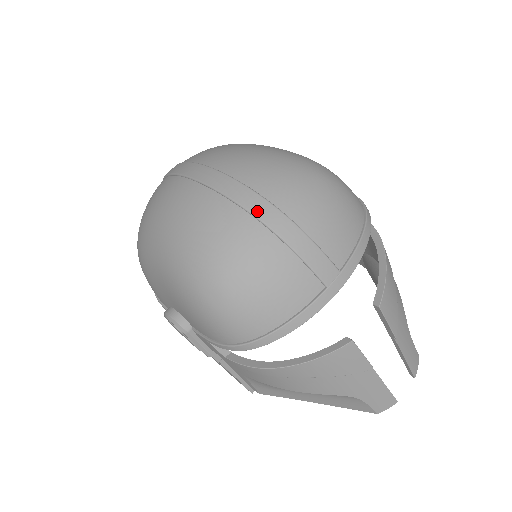
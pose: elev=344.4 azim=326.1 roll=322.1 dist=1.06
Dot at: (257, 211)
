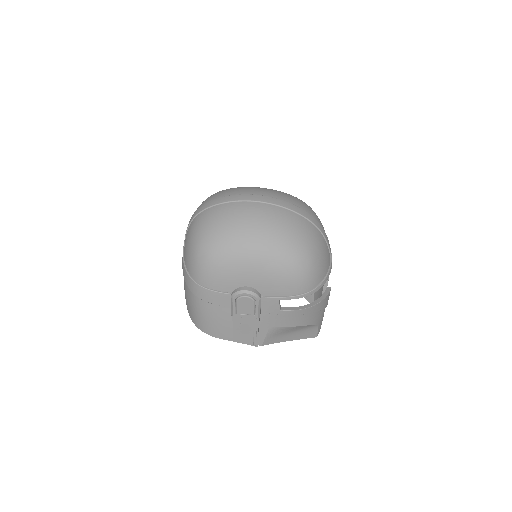
Dot at: (312, 220)
